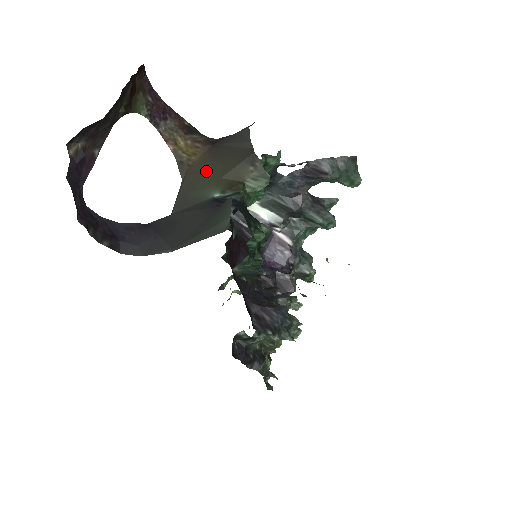
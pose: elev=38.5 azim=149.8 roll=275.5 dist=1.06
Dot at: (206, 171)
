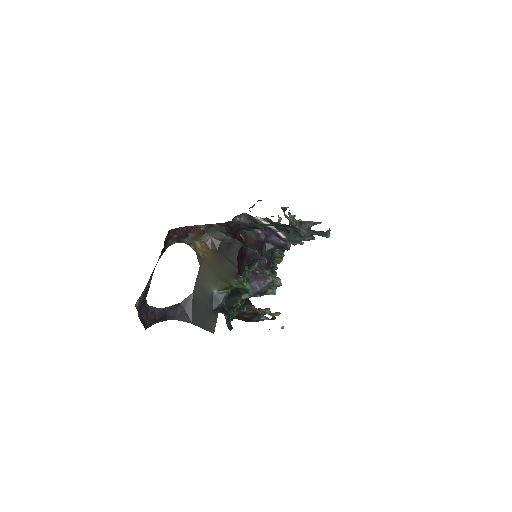
Dot at: (212, 270)
